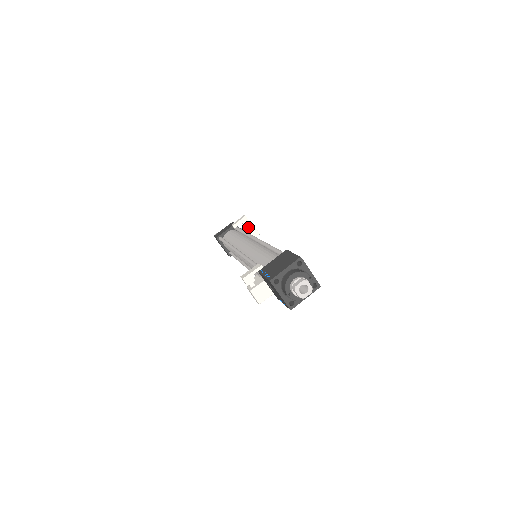
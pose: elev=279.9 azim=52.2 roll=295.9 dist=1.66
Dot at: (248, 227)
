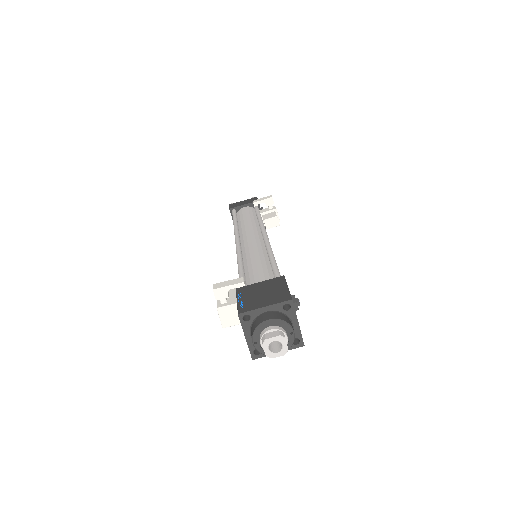
Dot at: (270, 211)
